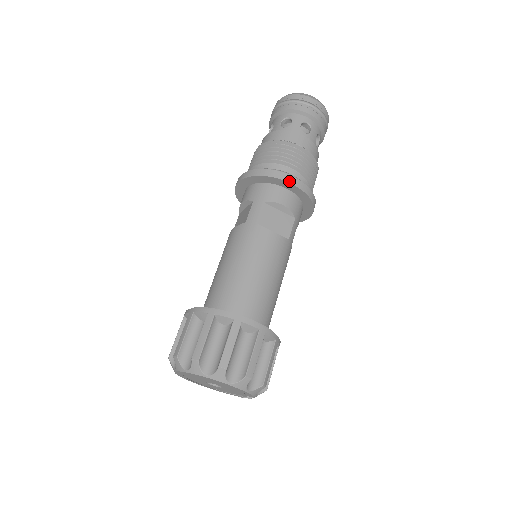
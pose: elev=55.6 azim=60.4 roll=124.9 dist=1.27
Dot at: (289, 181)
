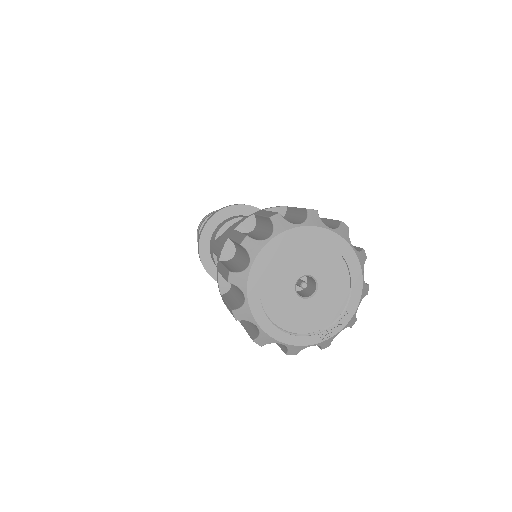
Dot at: occluded
